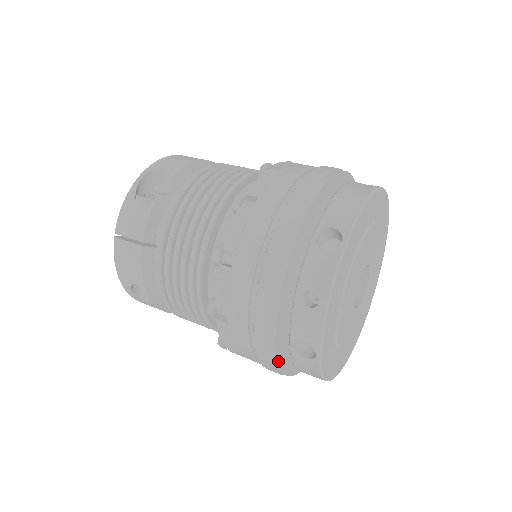
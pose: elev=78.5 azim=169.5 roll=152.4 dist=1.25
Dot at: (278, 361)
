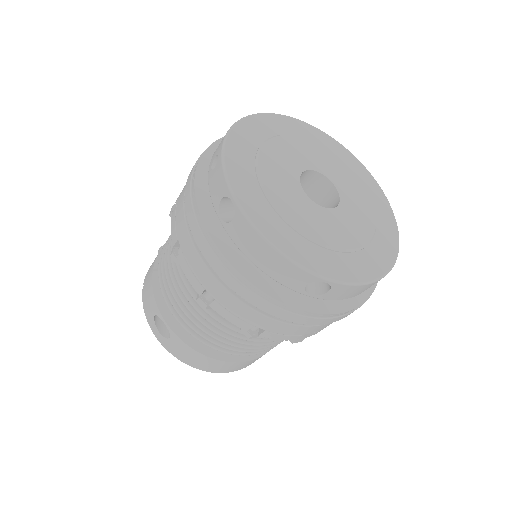
Dot at: (219, 248)
